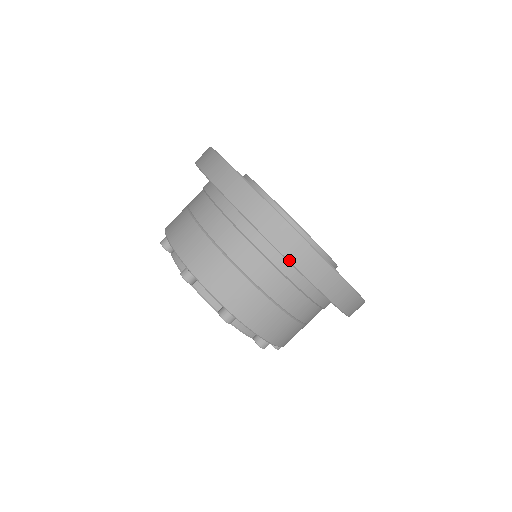
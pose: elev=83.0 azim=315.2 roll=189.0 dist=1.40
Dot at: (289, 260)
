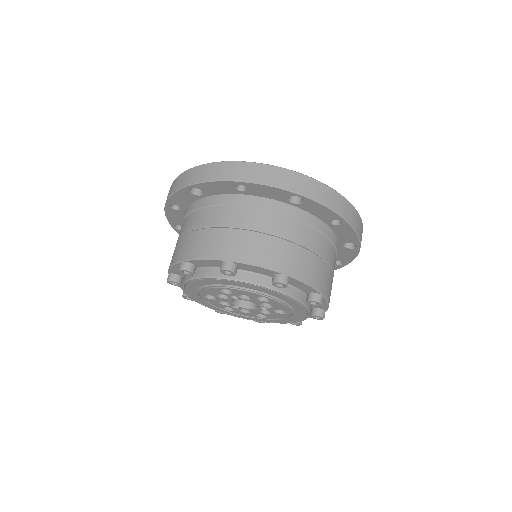
Dot at: (233, 180)
